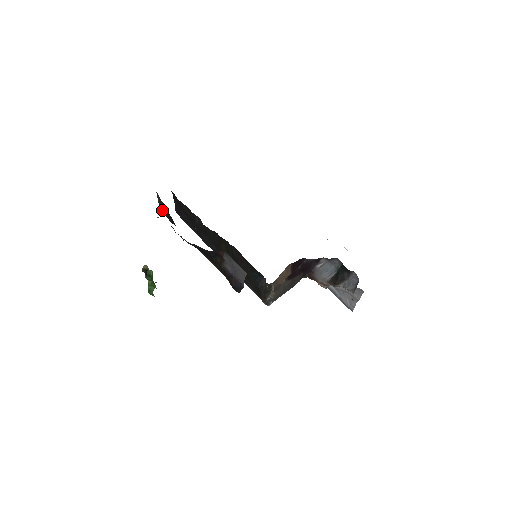
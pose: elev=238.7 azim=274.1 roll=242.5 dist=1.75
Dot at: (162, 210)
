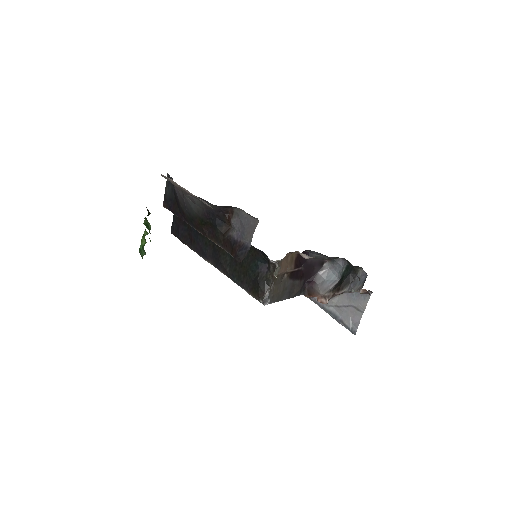
Dot at: (166, 202)
